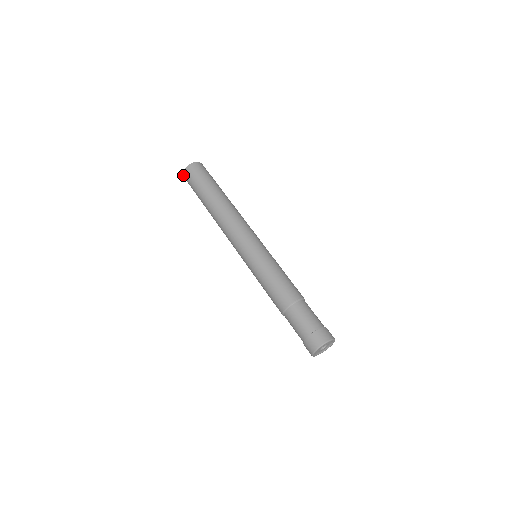
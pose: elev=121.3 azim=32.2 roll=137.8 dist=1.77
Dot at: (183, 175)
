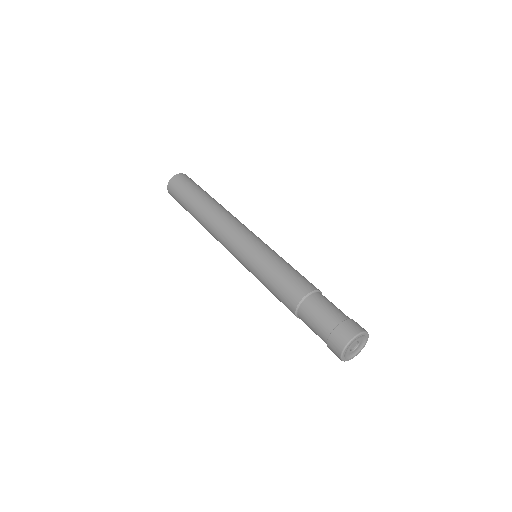
Dot at: (167, 186)
